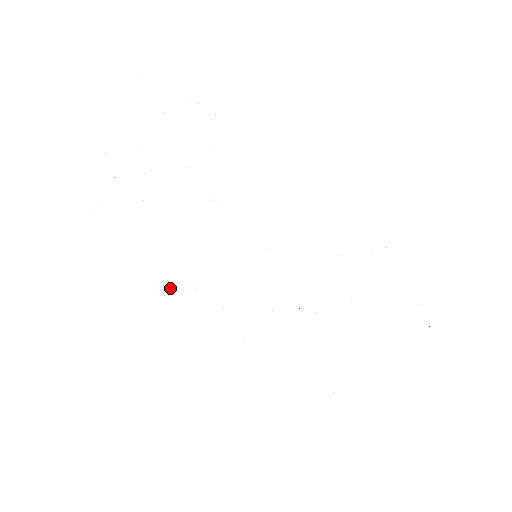
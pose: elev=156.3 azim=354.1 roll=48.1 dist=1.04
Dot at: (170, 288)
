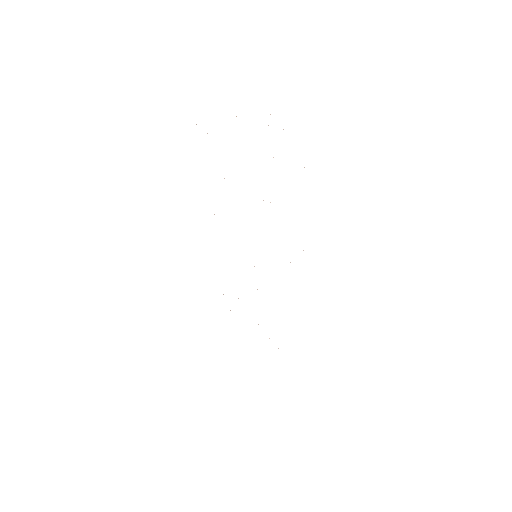
Dot at: occluded
